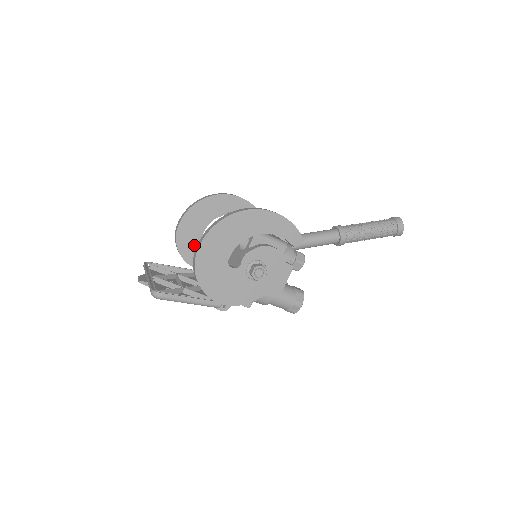
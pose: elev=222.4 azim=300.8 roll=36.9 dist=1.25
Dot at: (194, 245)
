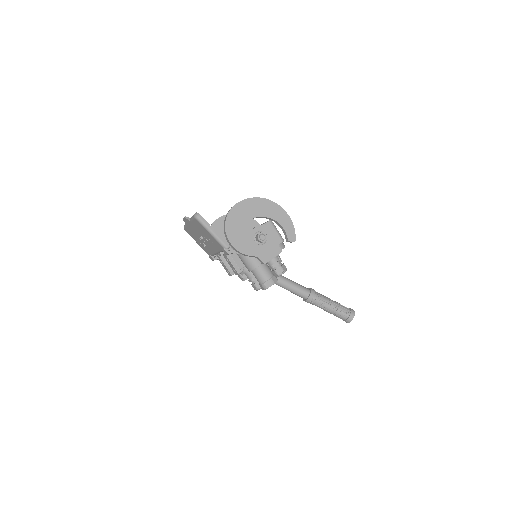
Dot at: occluded
